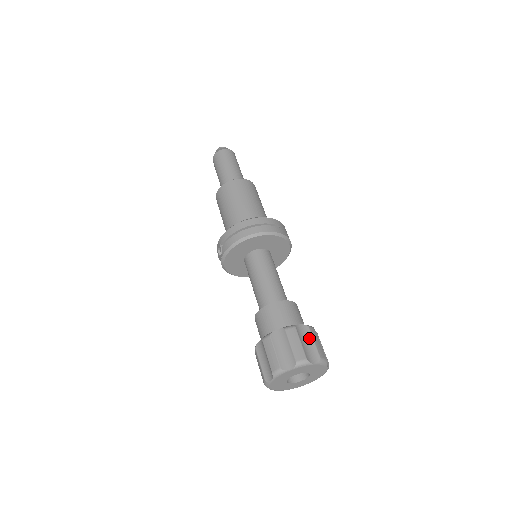
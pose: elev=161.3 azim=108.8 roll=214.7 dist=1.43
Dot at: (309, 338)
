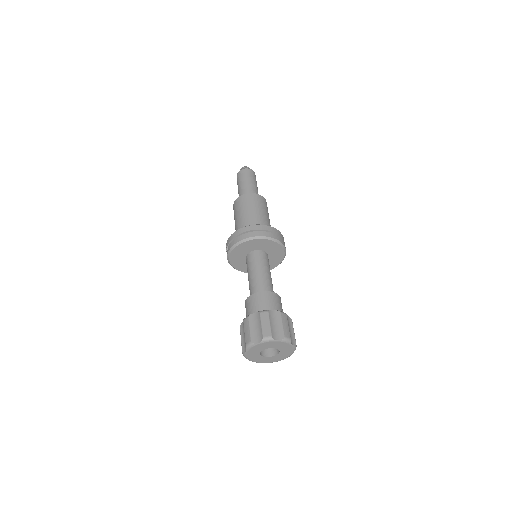
Dot at: (279, 321)
